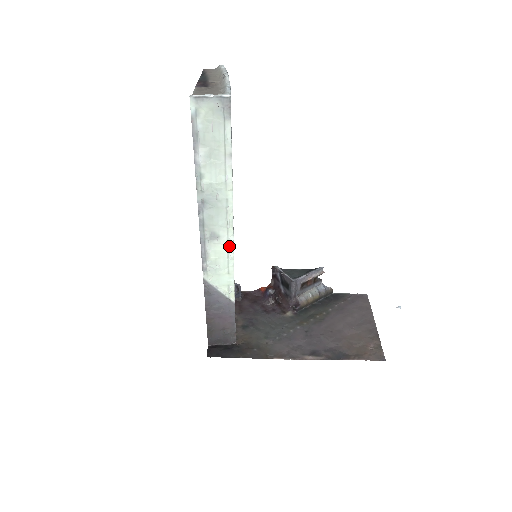
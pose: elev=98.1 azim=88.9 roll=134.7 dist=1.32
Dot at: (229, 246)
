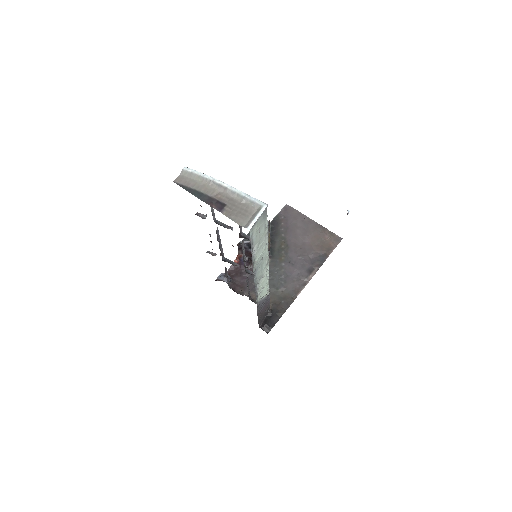
Dot at: (267, 273)
